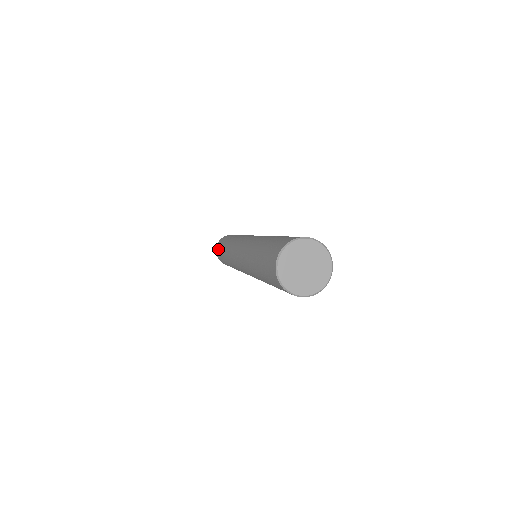
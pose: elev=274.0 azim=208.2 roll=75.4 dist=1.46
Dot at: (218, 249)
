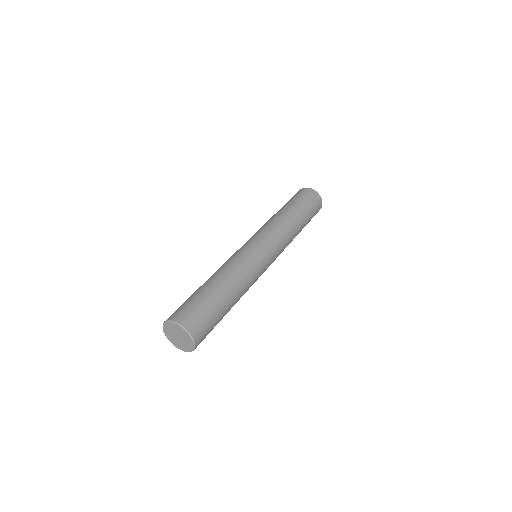
Dot at: occluded
